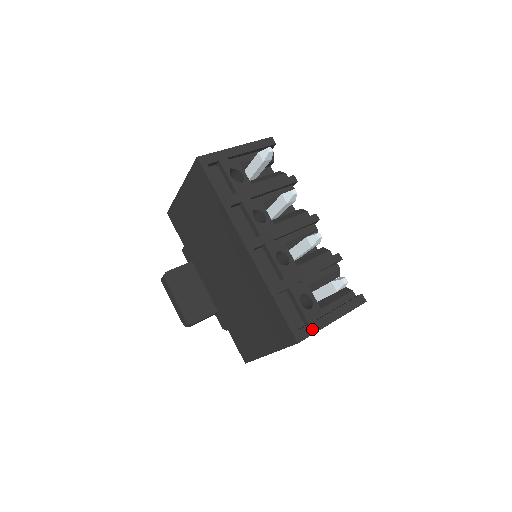
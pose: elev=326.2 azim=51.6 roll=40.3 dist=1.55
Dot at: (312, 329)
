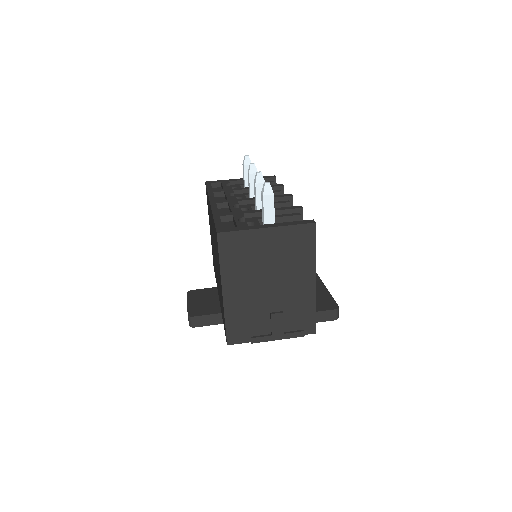
Dot at: (238, 229)
